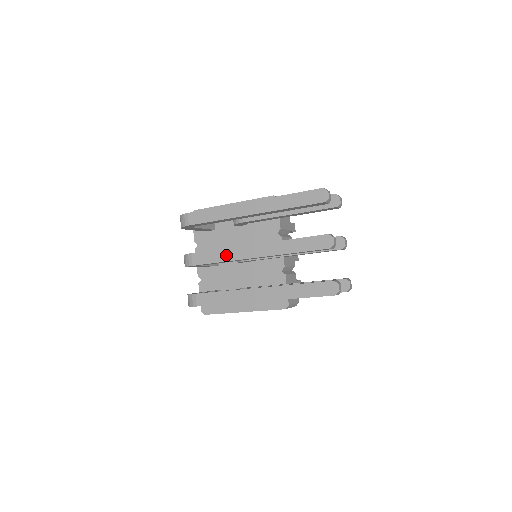
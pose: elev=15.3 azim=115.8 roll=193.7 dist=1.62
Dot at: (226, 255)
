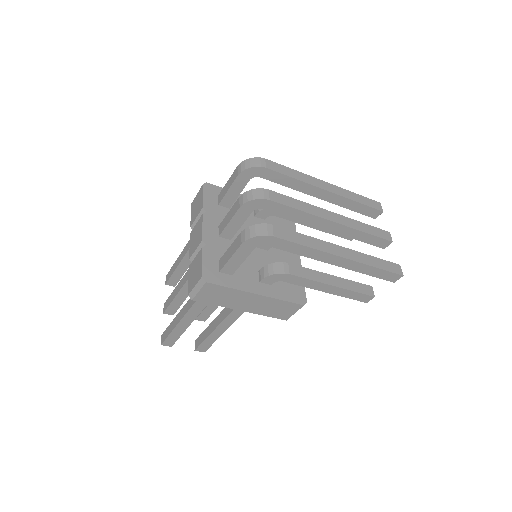
Dot at: (306, 207)
